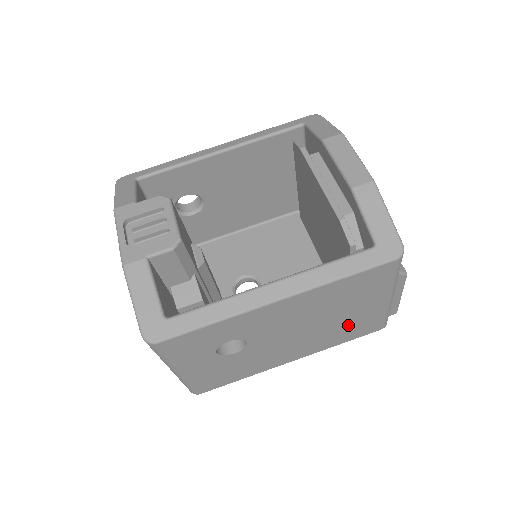
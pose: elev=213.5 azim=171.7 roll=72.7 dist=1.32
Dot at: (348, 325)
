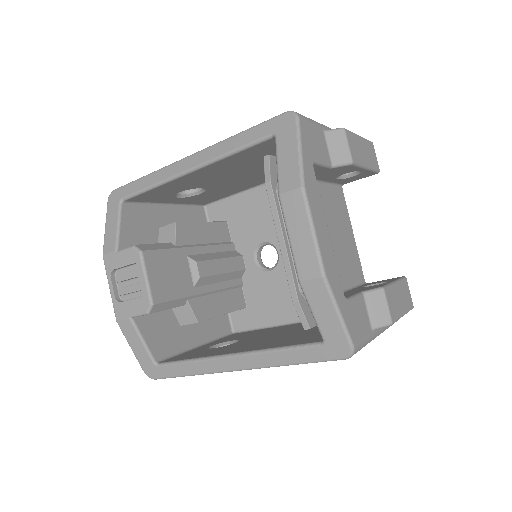
Dot at: occluded
